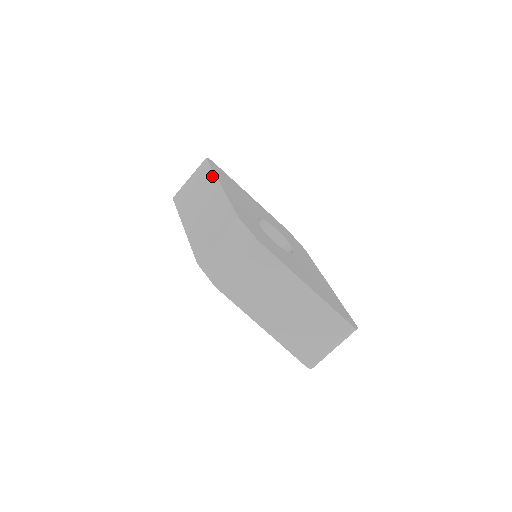
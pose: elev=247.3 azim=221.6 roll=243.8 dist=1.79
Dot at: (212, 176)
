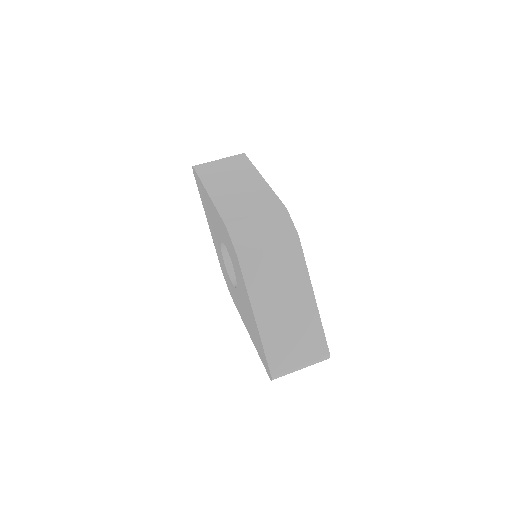
Dot at: (252, 168)
